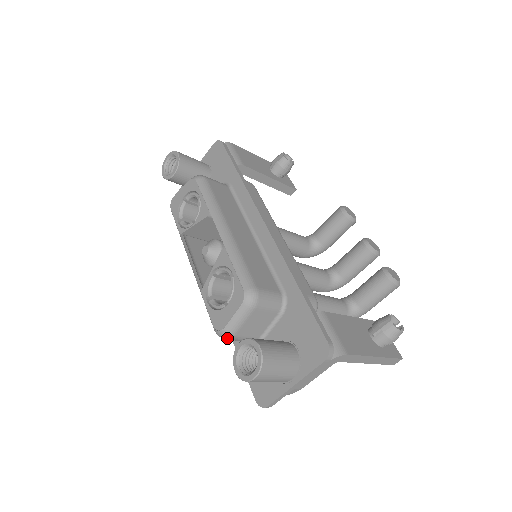
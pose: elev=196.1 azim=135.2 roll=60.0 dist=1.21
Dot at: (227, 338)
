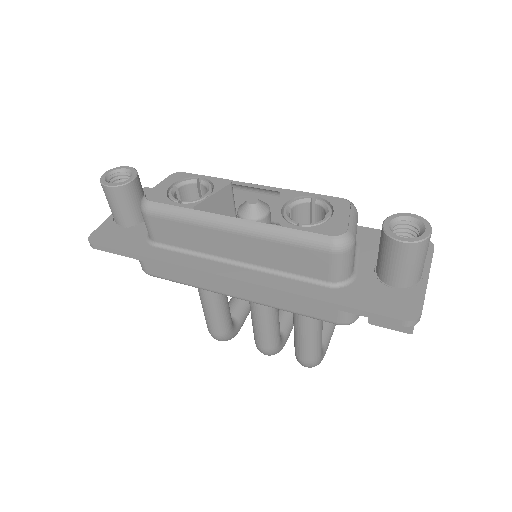
Dot at: (351, 244)
